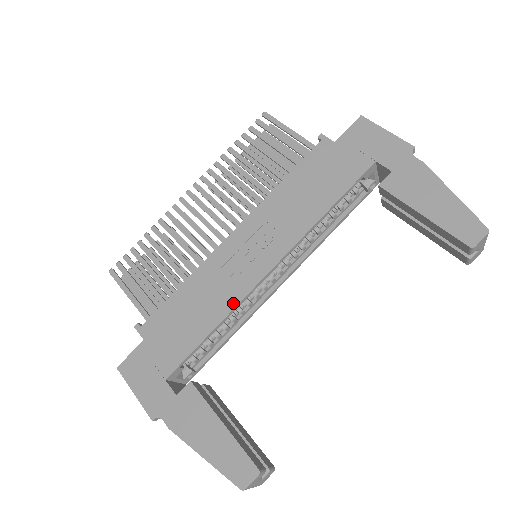
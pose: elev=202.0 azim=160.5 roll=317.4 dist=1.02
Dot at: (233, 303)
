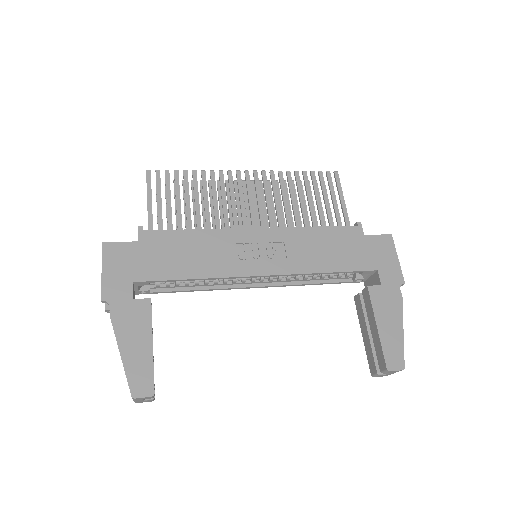
Dot at: (221, 274)
